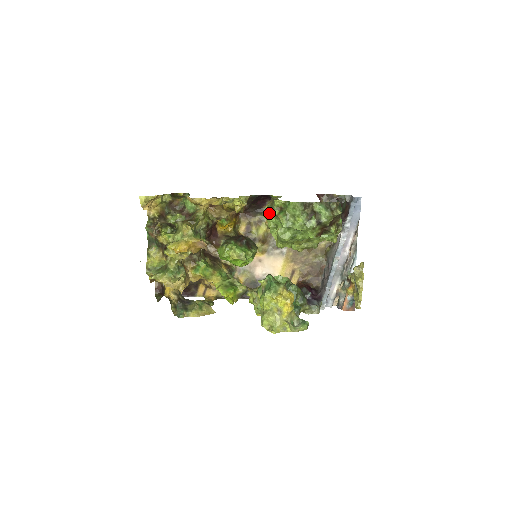
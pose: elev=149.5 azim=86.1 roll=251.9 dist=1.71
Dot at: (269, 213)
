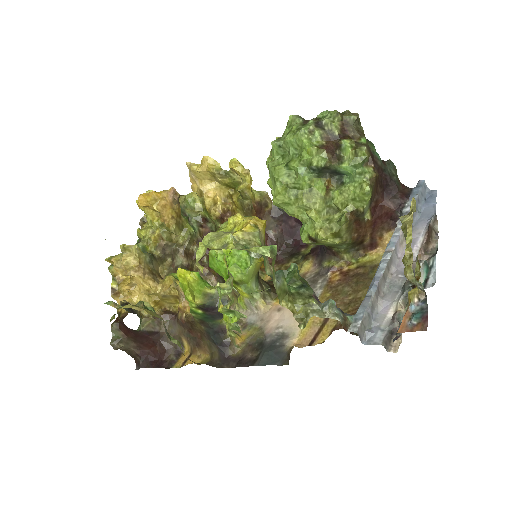
Dot at: (268, 160)
